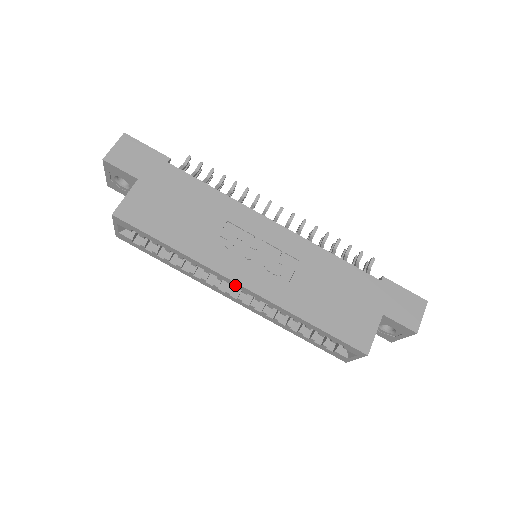
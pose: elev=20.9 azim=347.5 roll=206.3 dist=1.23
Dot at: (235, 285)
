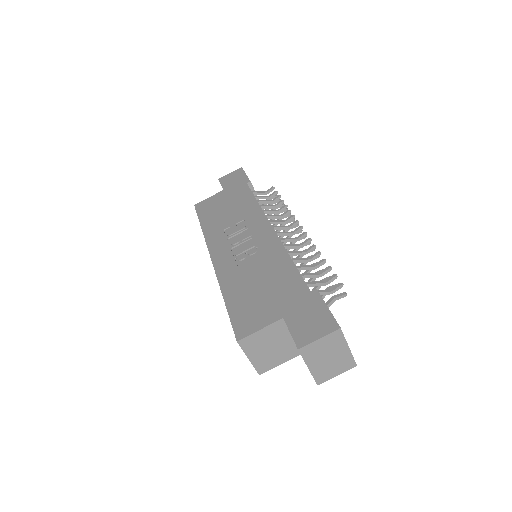
Dot at: occluded
